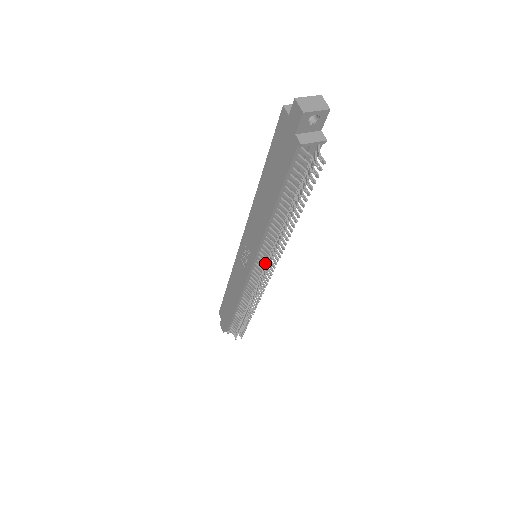
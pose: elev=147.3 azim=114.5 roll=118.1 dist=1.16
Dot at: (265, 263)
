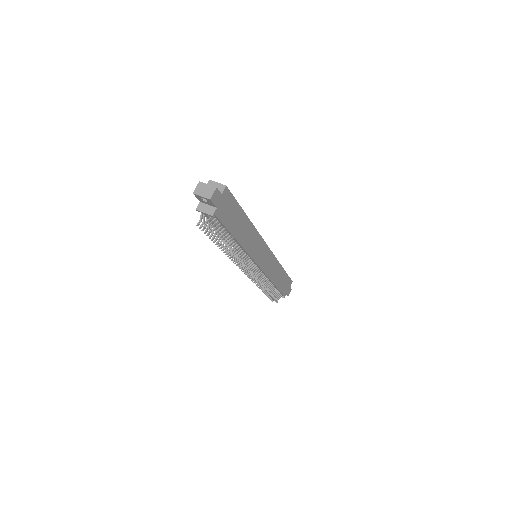
Dot at: (242, 263)
